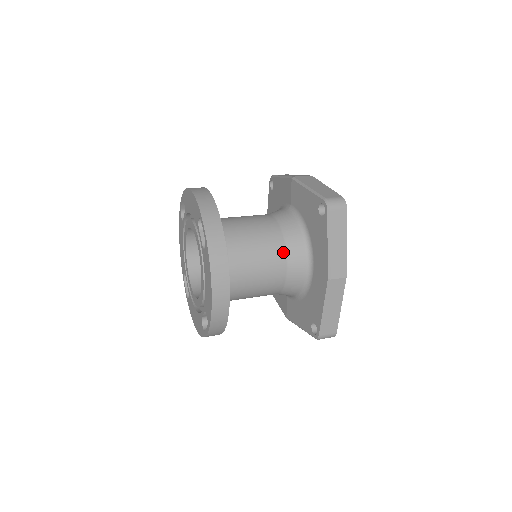
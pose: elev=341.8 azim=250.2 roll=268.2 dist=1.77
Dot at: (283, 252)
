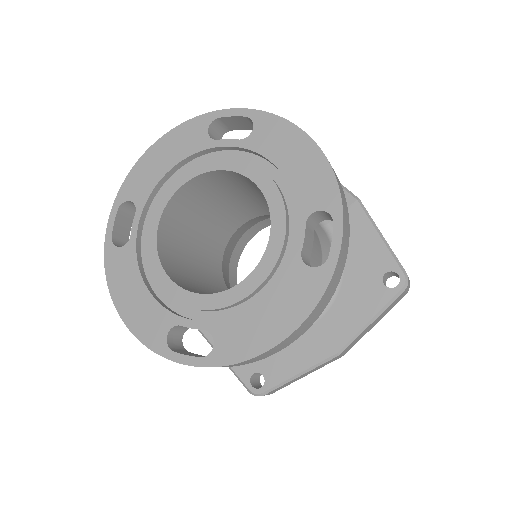
Dot at: occluded
